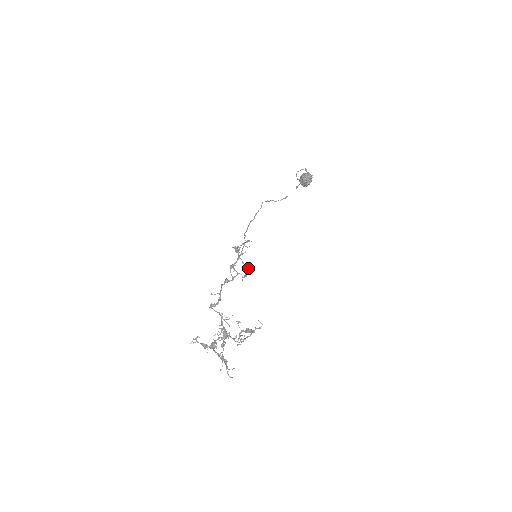
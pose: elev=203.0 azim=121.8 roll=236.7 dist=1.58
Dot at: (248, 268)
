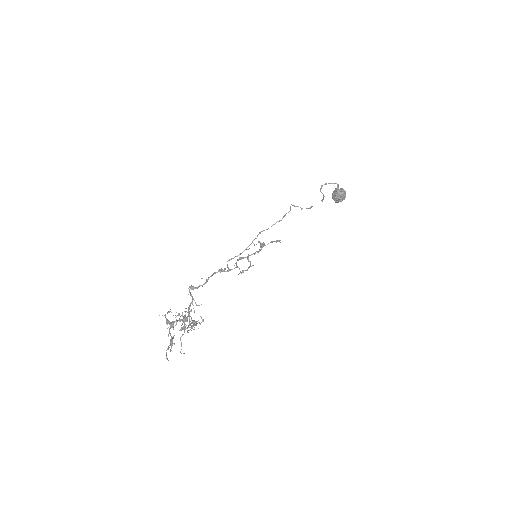
Dot at: (250, 265)
